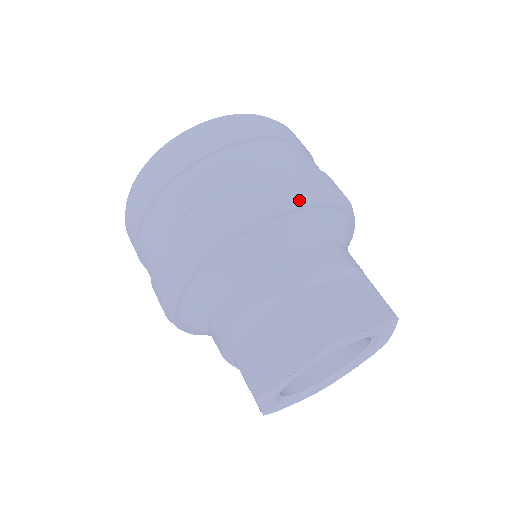
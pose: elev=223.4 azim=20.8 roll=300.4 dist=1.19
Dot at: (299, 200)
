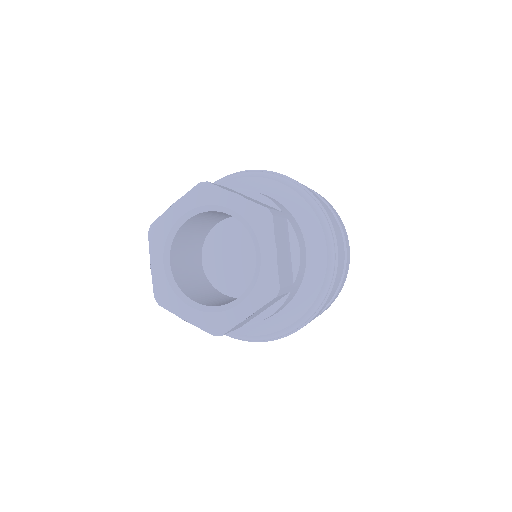
Dot at: (272, 173)
